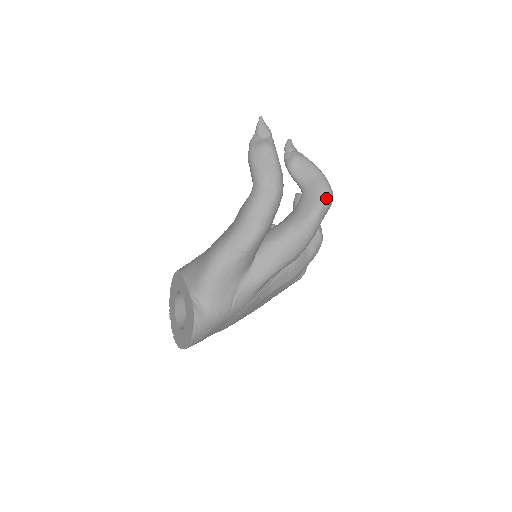
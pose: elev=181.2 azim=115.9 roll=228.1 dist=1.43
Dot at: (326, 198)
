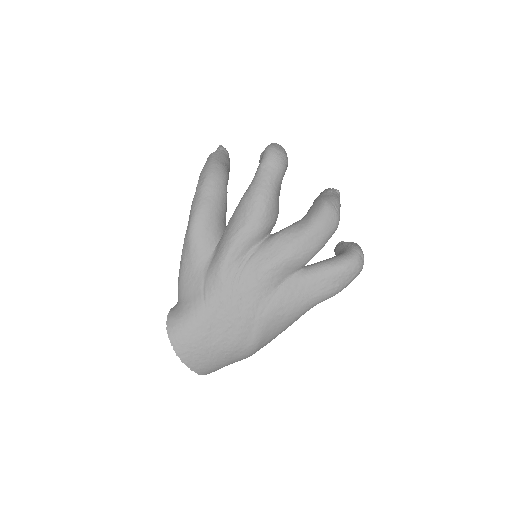
Dot at: (264, 155)
